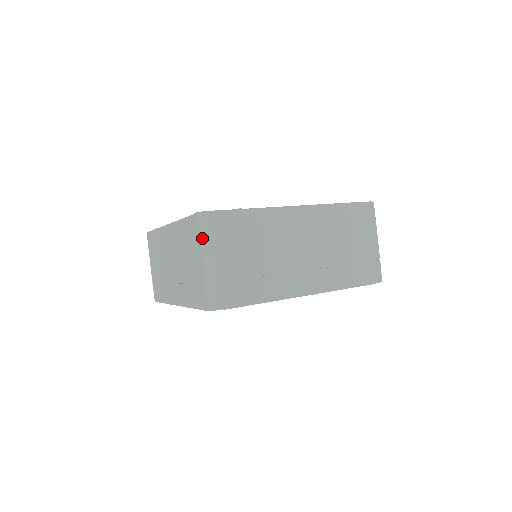
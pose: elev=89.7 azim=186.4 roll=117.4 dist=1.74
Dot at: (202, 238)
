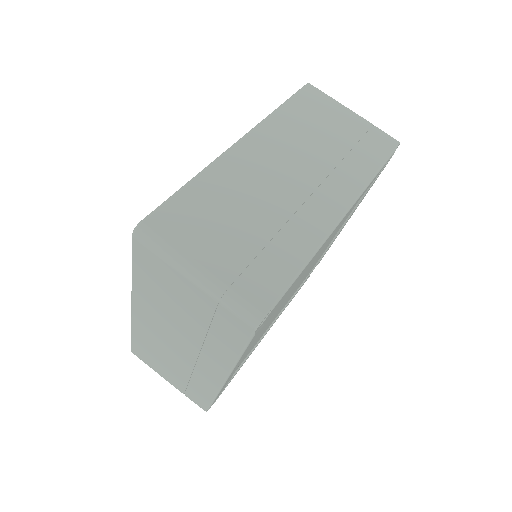
Dot at: (164, 255)
